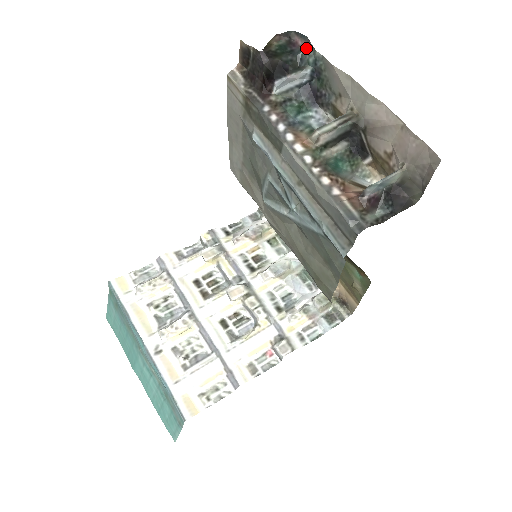
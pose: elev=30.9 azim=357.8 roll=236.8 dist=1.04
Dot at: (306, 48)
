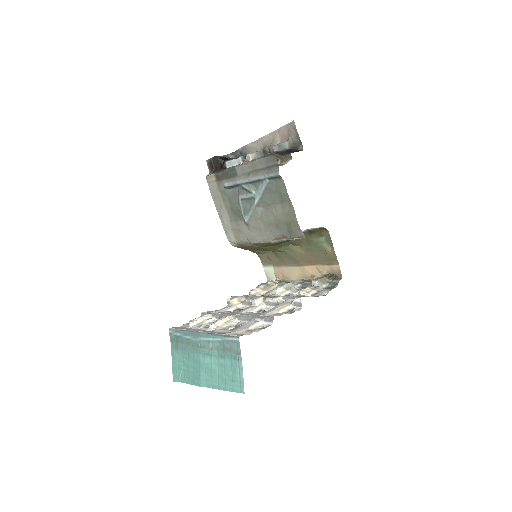
Dot at: (236, 154)
